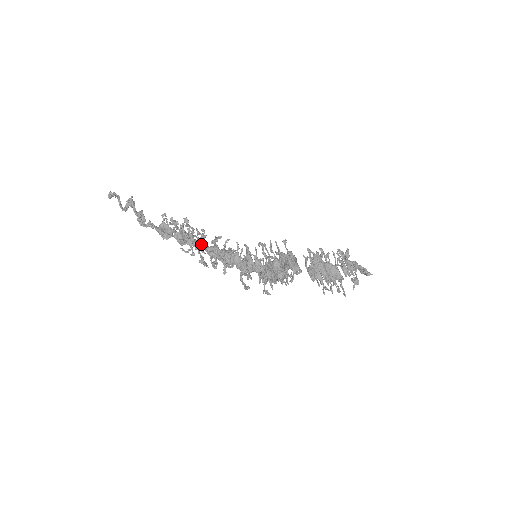
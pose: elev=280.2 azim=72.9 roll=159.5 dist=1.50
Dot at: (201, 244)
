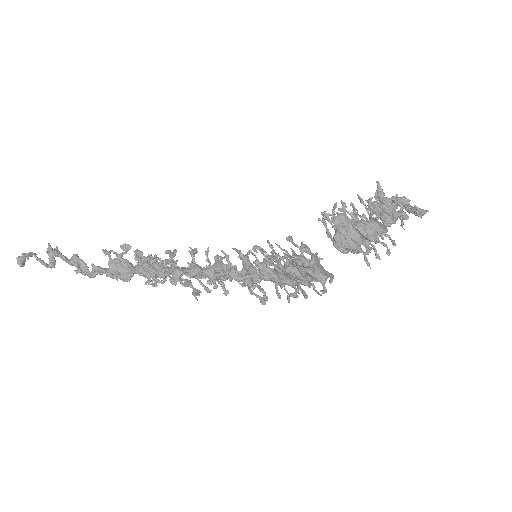
Dot at: (176, 275)
